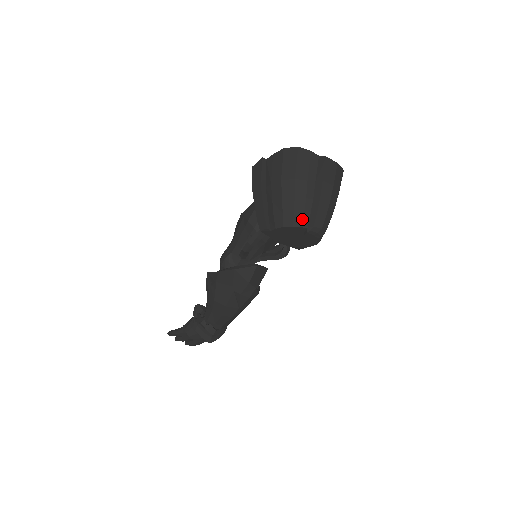
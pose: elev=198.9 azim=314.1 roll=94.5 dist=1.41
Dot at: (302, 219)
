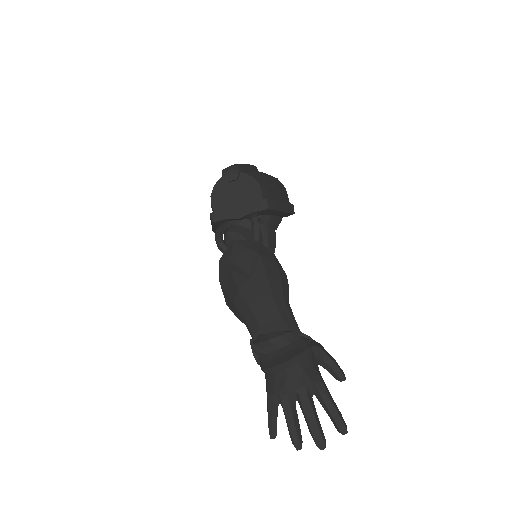
Dot at: occluded
